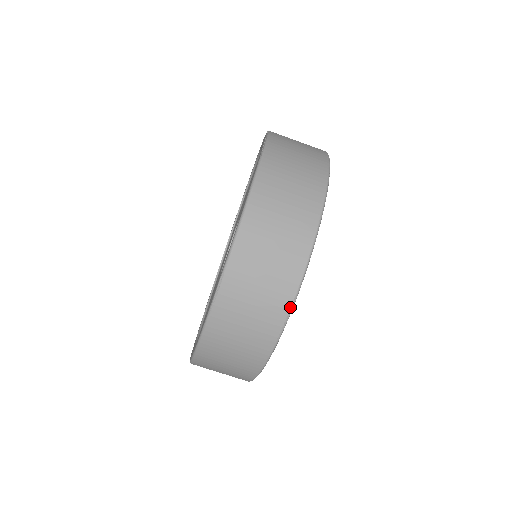
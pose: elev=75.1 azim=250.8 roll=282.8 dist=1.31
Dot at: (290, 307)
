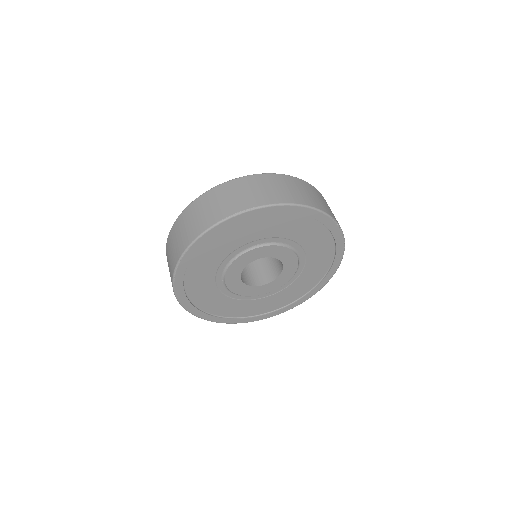
Dot at: (247, 209)
